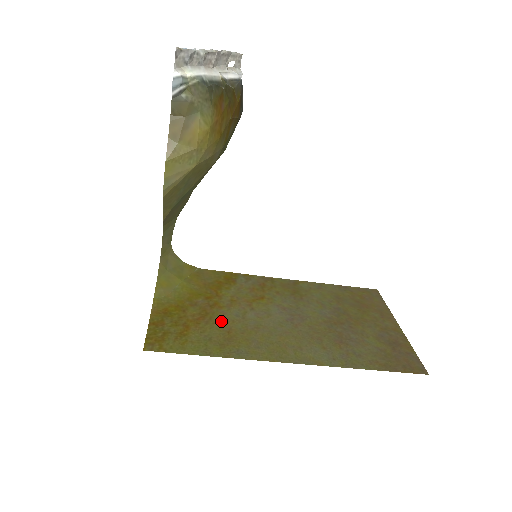
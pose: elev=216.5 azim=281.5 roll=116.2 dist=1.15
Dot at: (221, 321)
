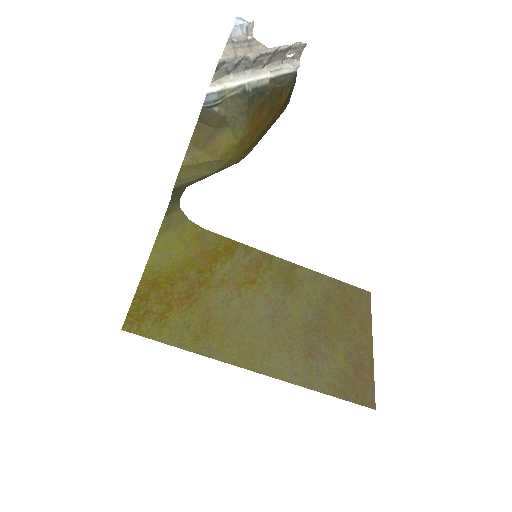
Dot at: (205, 306)
